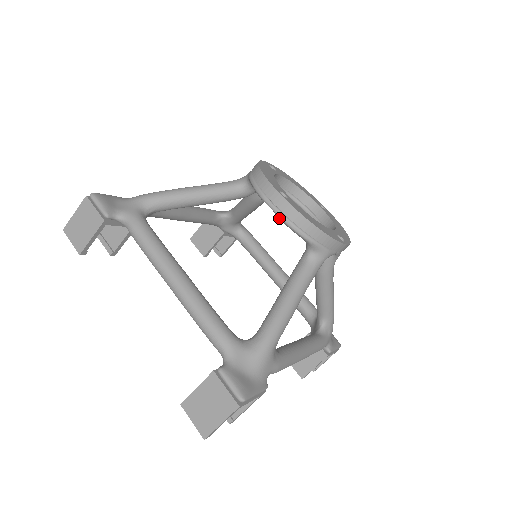
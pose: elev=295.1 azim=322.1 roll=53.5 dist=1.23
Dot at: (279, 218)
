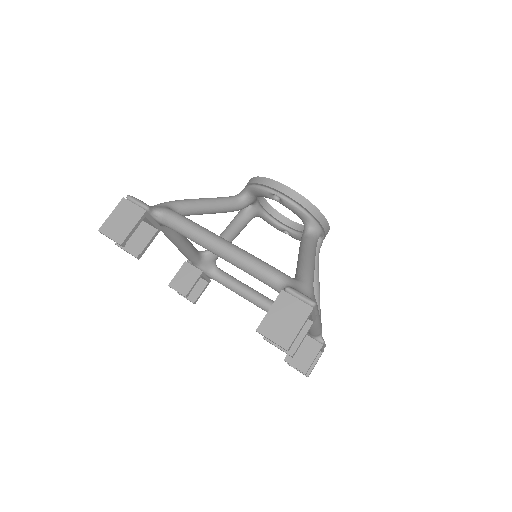
Dot at: (285, 202)
